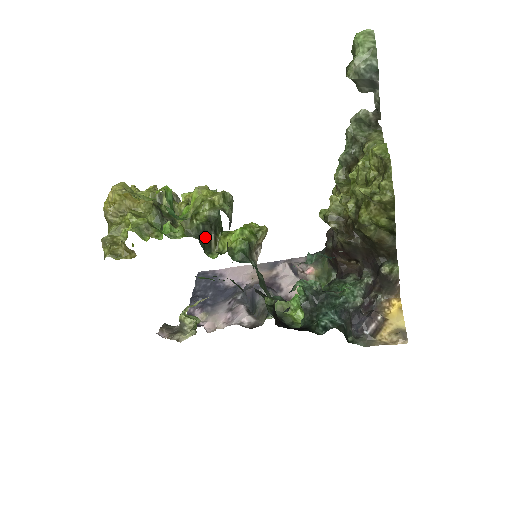
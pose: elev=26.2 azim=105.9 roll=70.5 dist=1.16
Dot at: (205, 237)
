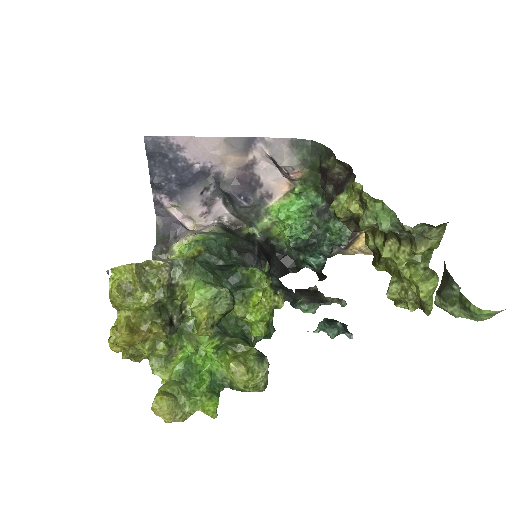
Dot at: occluded
